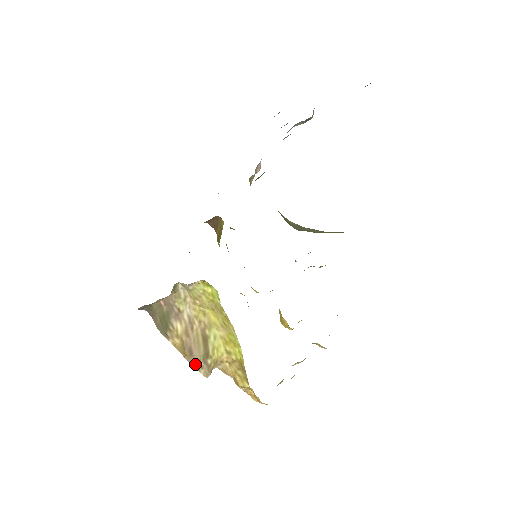
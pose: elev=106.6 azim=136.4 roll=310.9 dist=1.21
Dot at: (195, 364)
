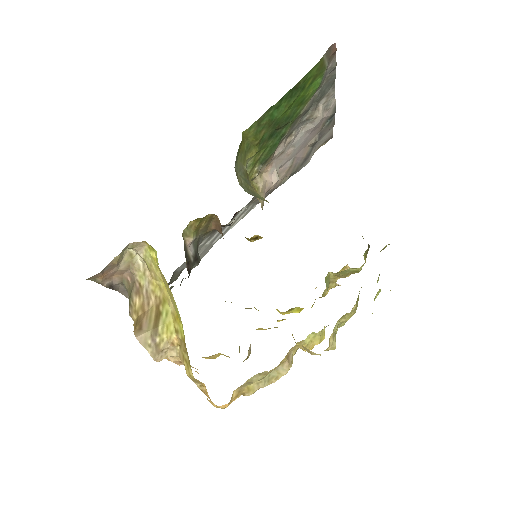
Dot at: (141, 338)
